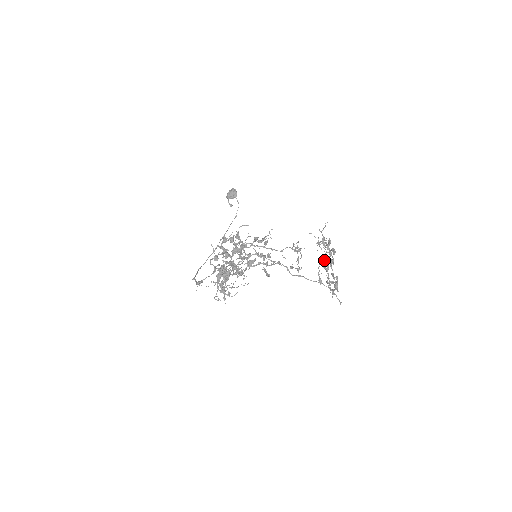
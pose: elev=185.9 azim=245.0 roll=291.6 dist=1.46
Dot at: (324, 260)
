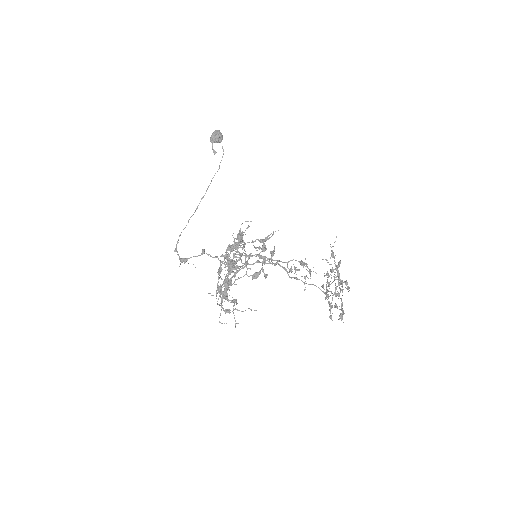
Dot at: (336, 294)
